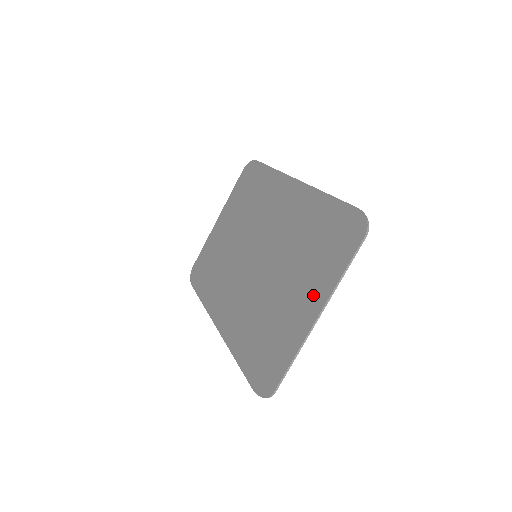
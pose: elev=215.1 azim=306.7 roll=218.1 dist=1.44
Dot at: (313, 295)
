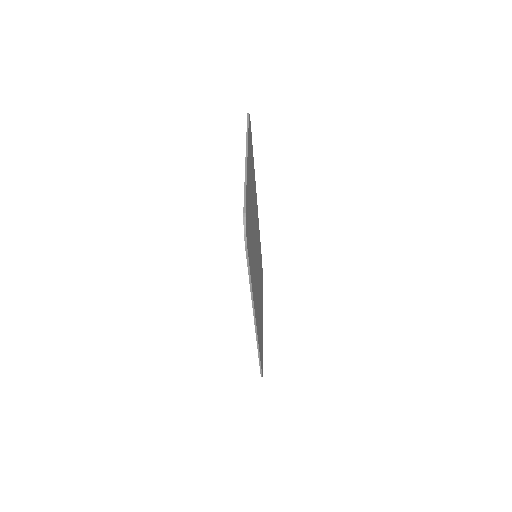
Dot at: occluded
